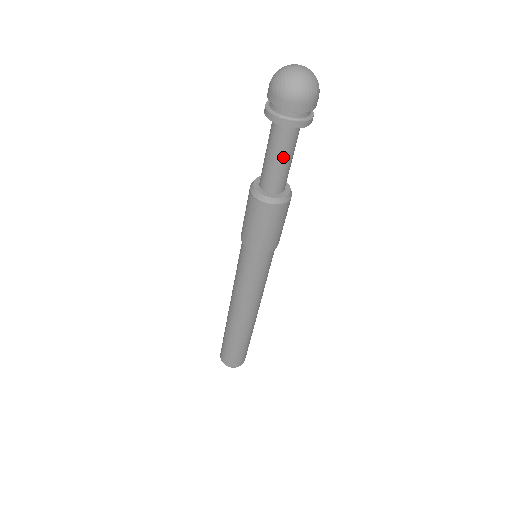
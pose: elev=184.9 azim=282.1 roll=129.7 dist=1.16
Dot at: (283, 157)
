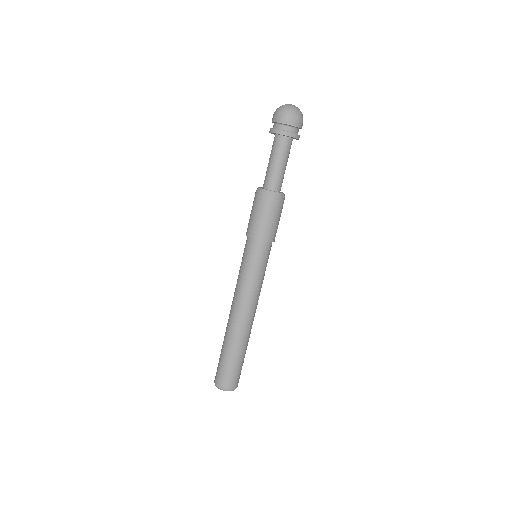
Dot at: (281, 161)
